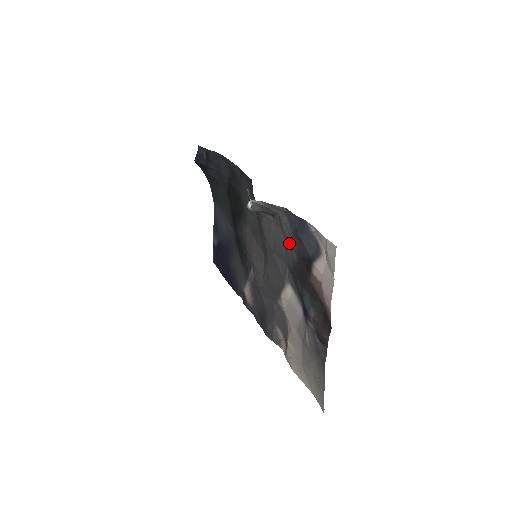
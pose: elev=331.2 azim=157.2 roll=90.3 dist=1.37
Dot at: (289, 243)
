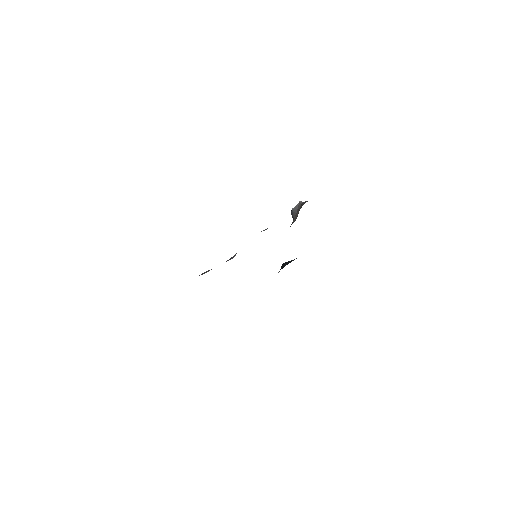
Dot at: occluded
